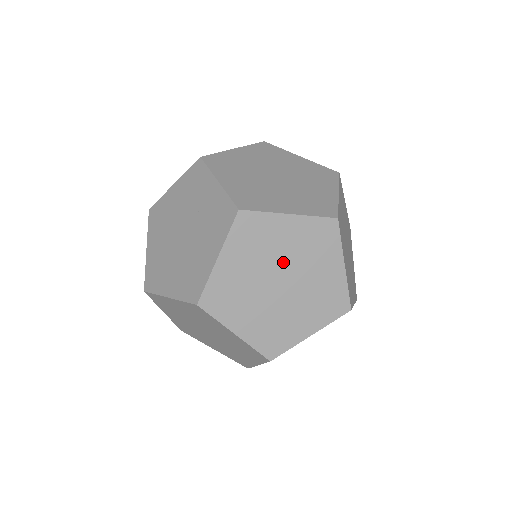
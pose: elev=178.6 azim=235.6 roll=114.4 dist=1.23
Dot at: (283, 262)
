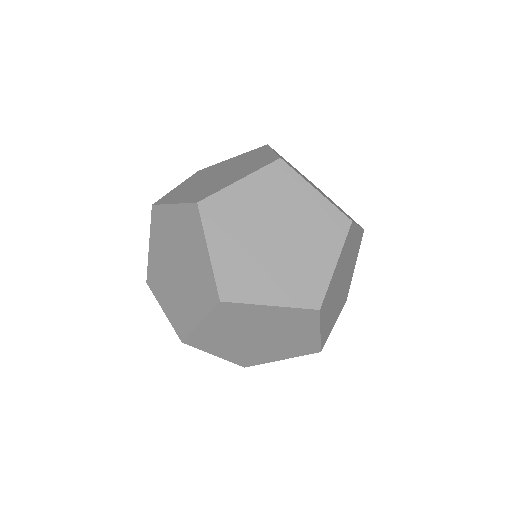
Dot at: (347, 265)
